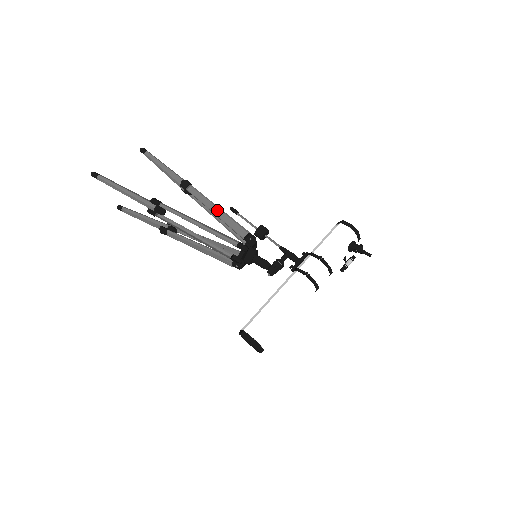
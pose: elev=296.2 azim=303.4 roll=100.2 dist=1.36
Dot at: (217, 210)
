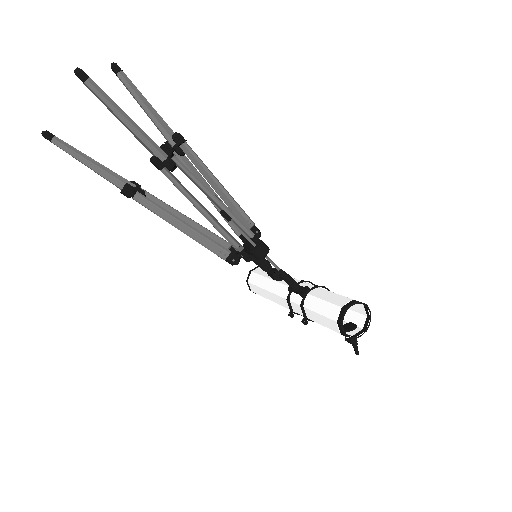
Dot at: (204, 208)
